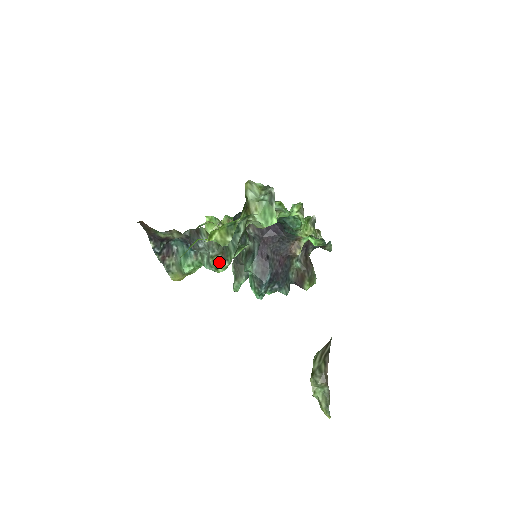
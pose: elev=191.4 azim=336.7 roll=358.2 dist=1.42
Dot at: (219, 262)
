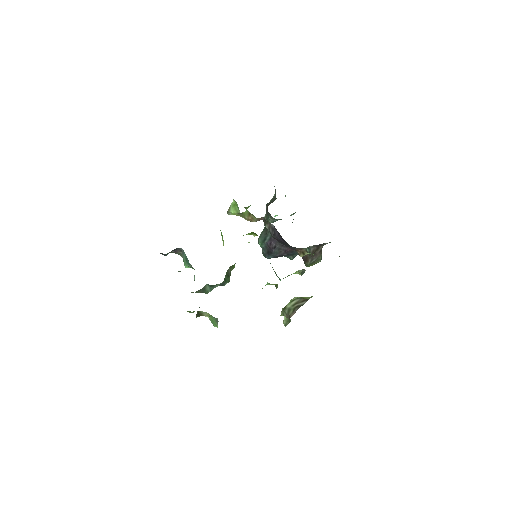
Dot at: occluded
